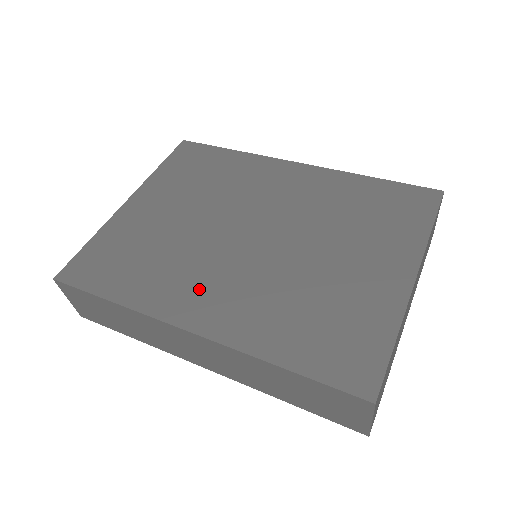
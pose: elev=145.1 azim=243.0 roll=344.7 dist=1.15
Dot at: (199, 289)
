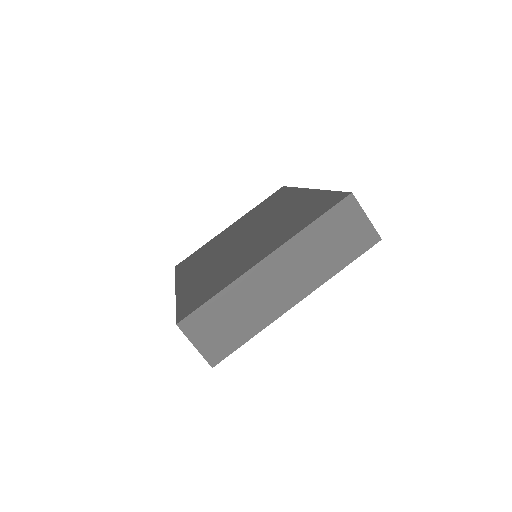
Dot at: (198, 269)
